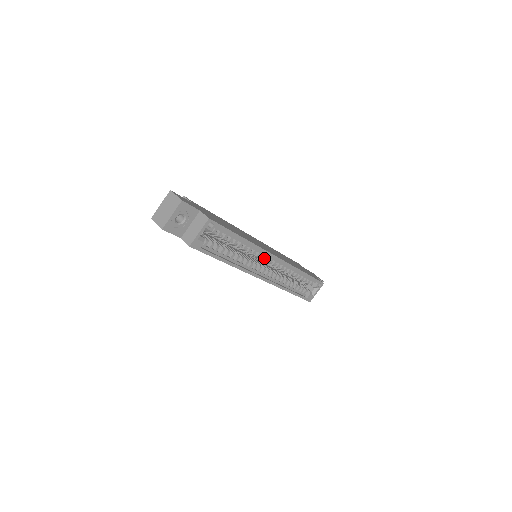
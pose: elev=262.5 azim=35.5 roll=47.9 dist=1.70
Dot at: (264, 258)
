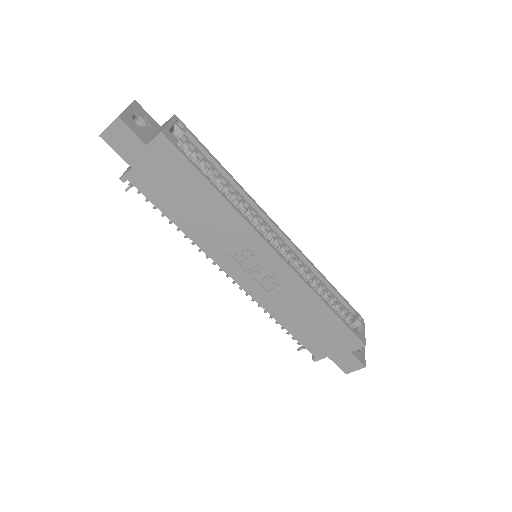
Dot at: (266, 231)
